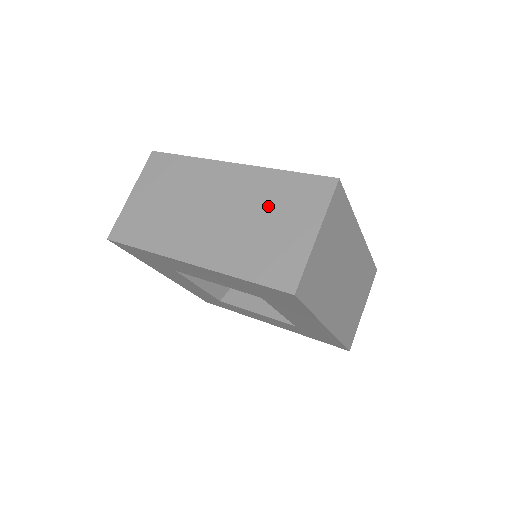
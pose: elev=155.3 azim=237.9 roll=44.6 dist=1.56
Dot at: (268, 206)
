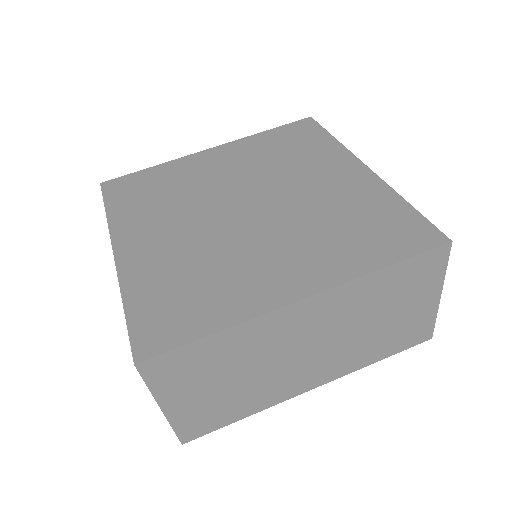
Dot at: (378, 308)
